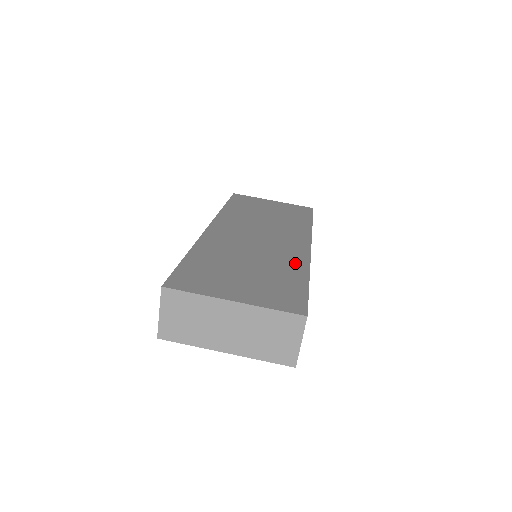
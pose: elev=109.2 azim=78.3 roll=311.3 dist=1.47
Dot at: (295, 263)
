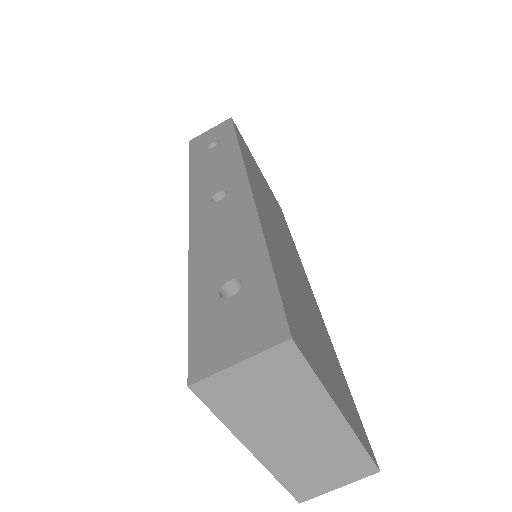
Dot at: (324, 328)
